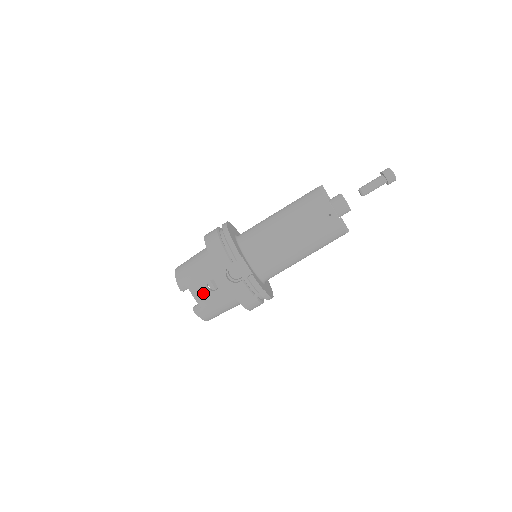
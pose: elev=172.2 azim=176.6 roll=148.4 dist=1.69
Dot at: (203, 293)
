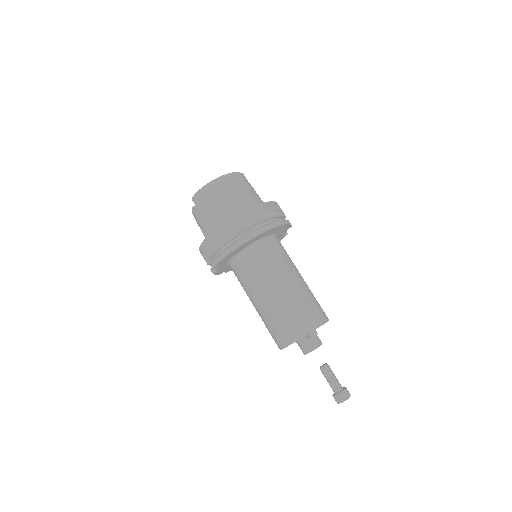
Dot at: (197, 222)
